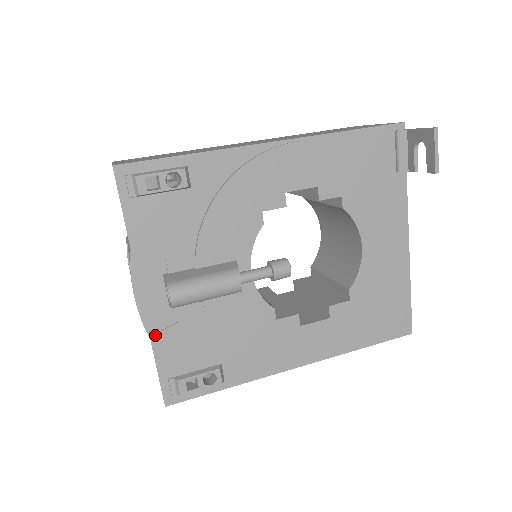
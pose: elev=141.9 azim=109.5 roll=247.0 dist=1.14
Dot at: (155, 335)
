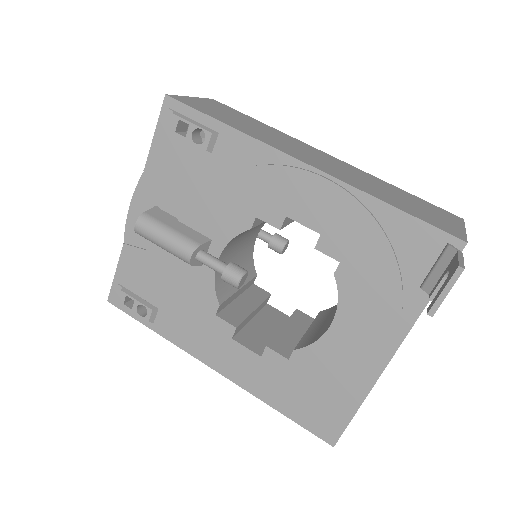
Dot at: (127, 245)
